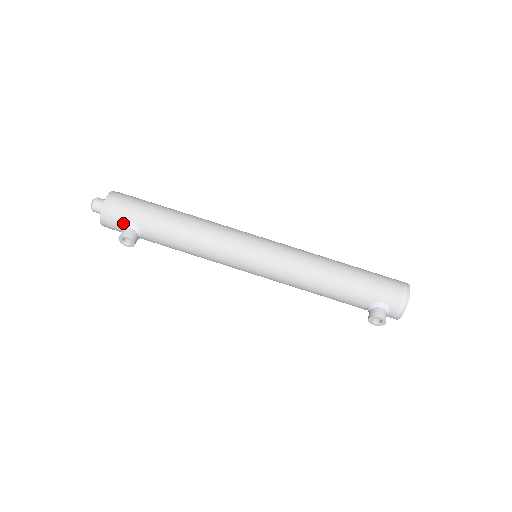
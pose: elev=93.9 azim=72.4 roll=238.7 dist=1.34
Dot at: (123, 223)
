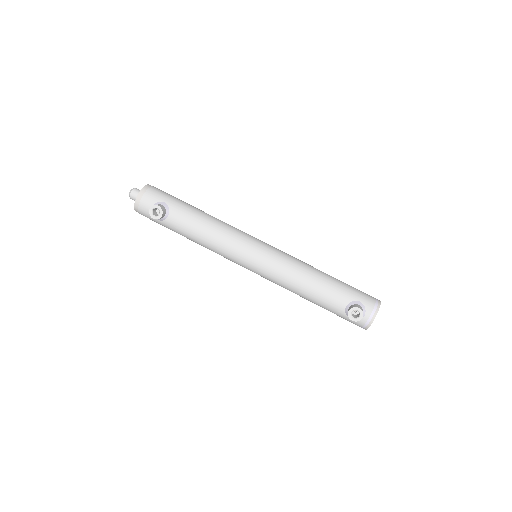
Dot at: (156, 201)
